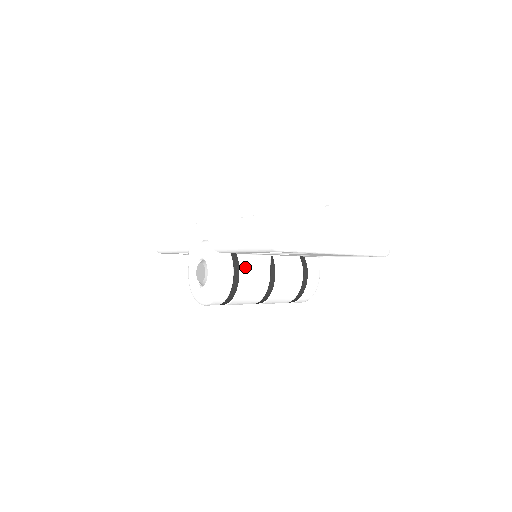
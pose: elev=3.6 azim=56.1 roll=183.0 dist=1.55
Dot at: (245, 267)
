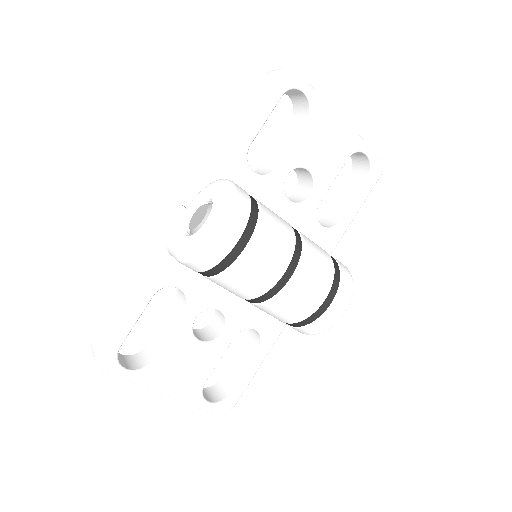
Dot at: occluded
